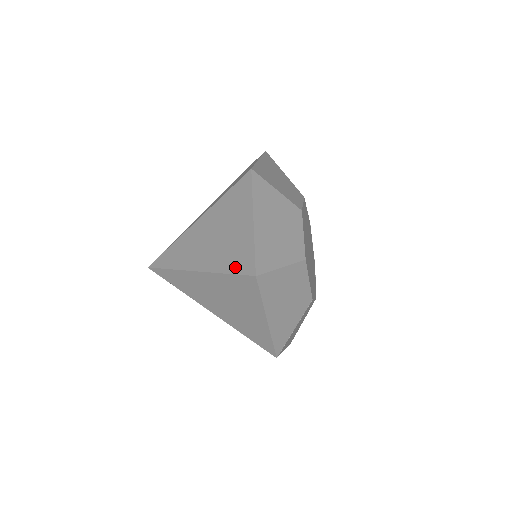
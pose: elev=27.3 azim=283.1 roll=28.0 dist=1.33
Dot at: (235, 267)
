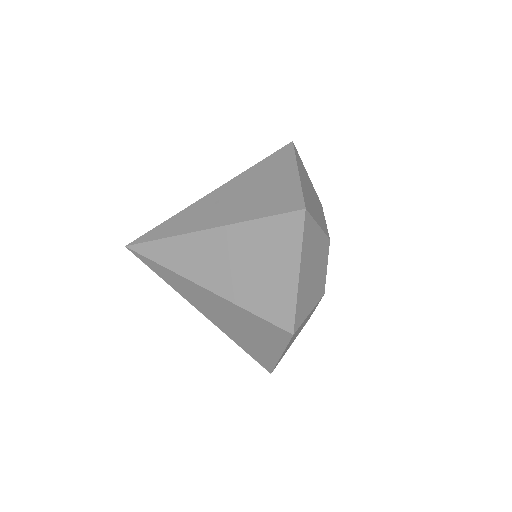
Dot at: (265, 312)
